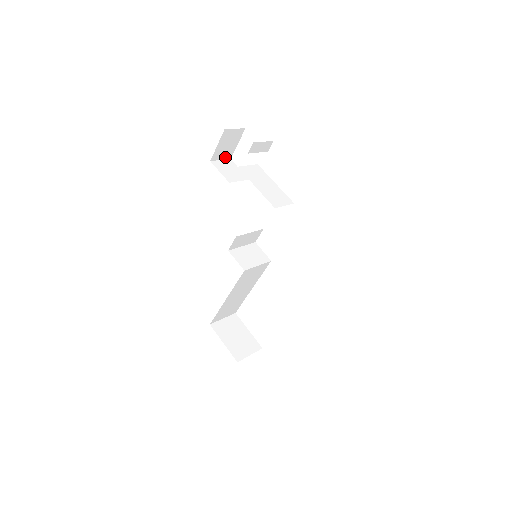
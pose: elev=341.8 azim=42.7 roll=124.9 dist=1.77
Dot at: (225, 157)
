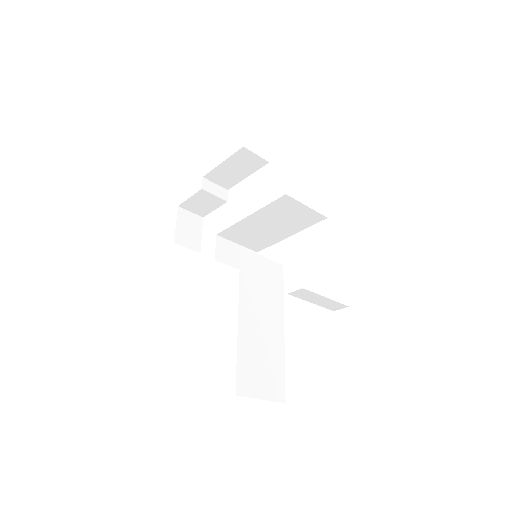
Dot at: (192, 248)
